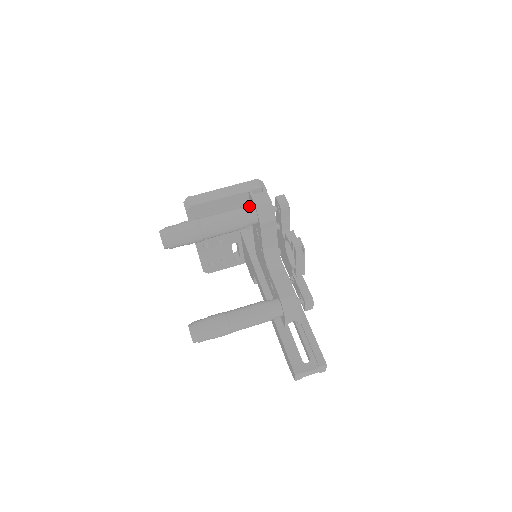
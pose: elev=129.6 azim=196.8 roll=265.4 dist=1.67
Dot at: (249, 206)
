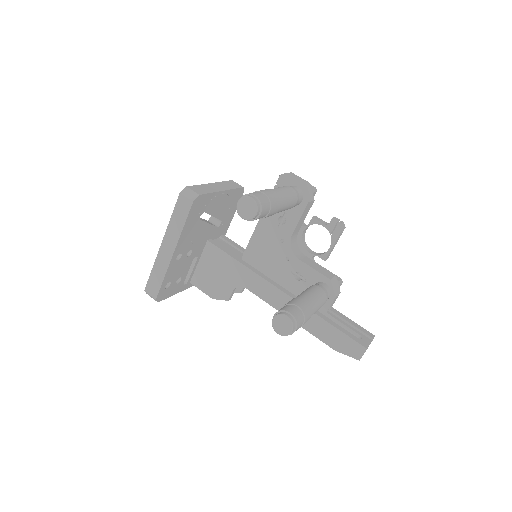
Dot at: (292, 186)
